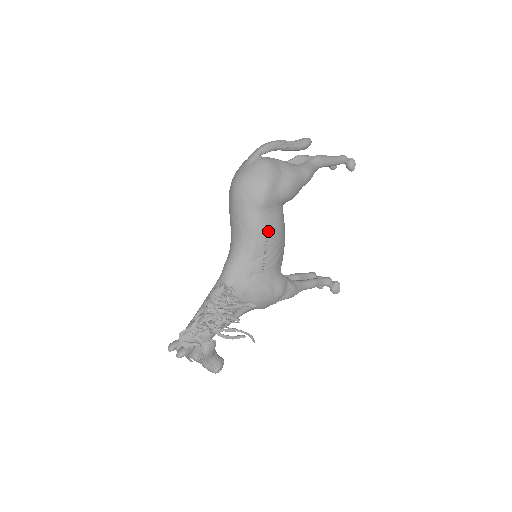
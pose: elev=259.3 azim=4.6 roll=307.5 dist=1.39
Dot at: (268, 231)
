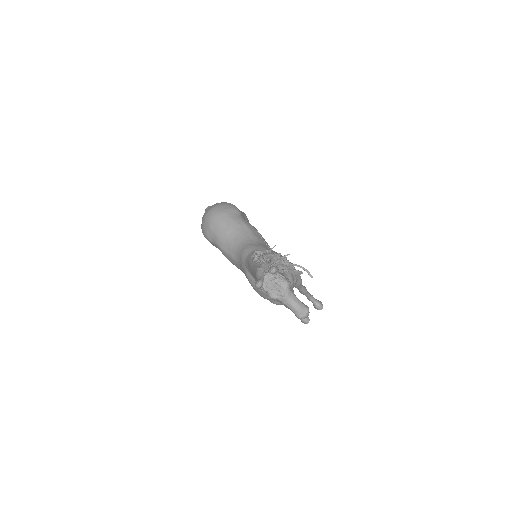
Dot at: (254, 227)
